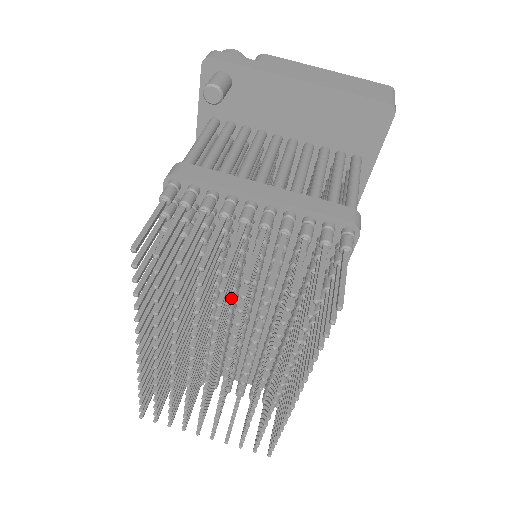
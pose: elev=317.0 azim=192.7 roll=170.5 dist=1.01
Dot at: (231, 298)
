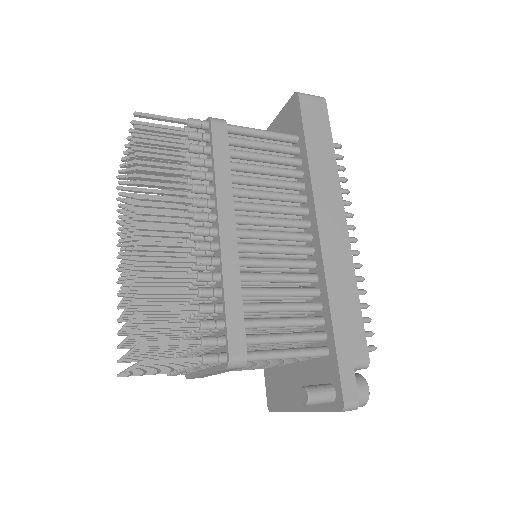
Dot at: occluded
